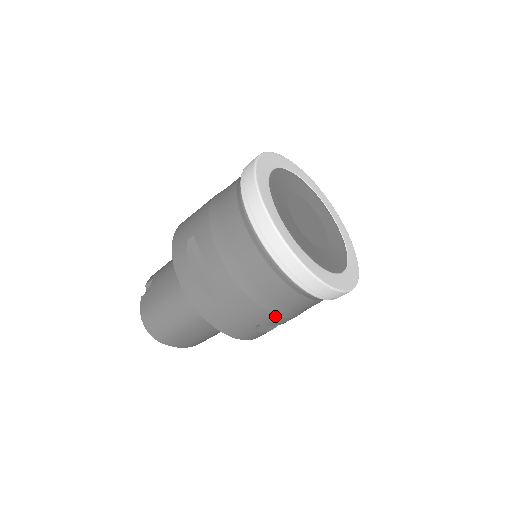
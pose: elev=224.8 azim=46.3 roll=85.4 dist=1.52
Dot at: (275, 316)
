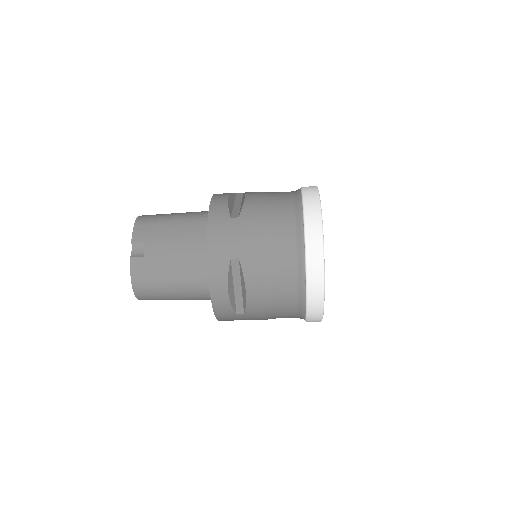
Dot at: occluded
